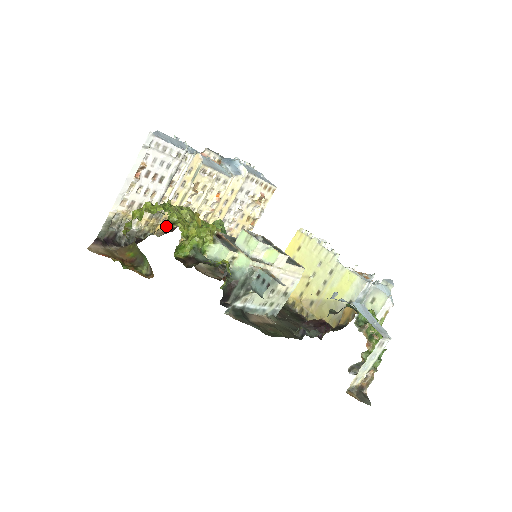
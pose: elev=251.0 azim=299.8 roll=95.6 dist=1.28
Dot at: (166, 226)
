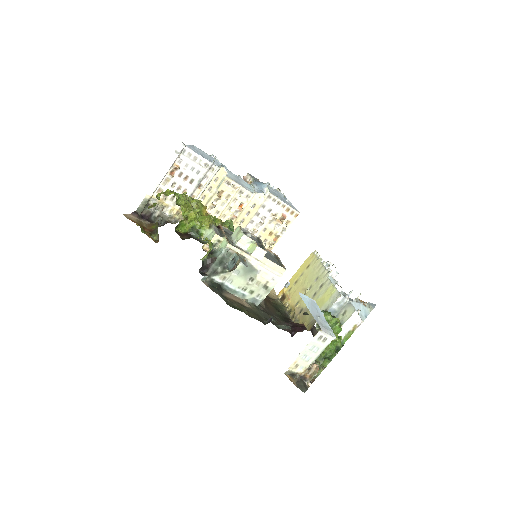
Dot at: occluded
